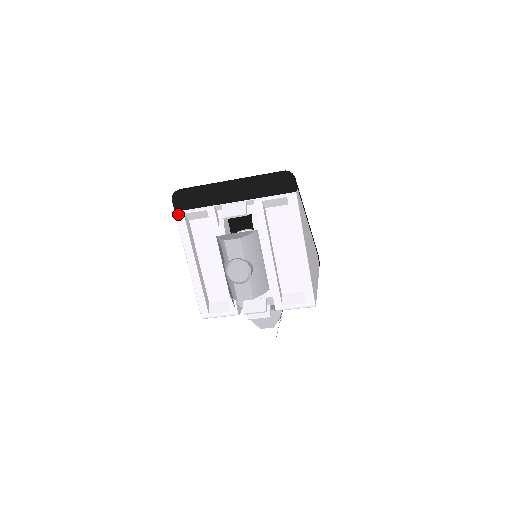
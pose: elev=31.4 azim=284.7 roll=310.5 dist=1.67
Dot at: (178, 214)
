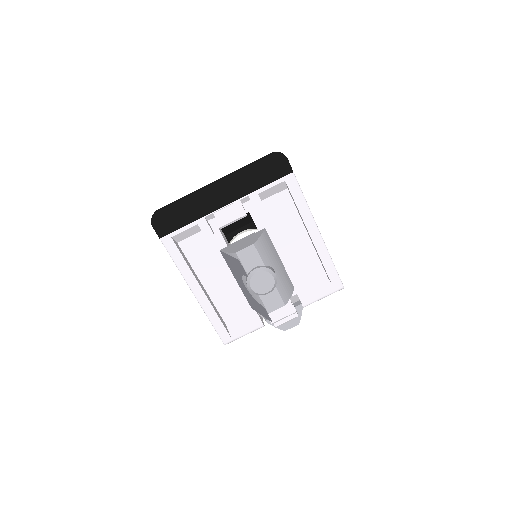
Dot at: (164, 240)
